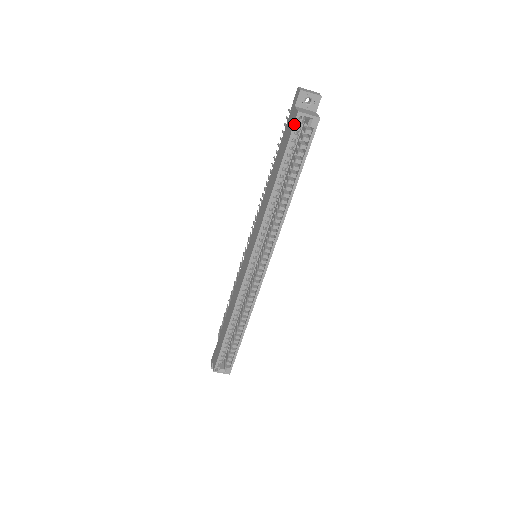
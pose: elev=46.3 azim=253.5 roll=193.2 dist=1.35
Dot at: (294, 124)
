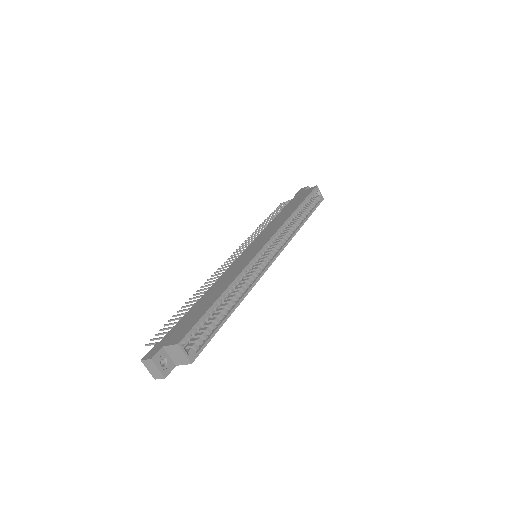
Dot at: (314, 189)
